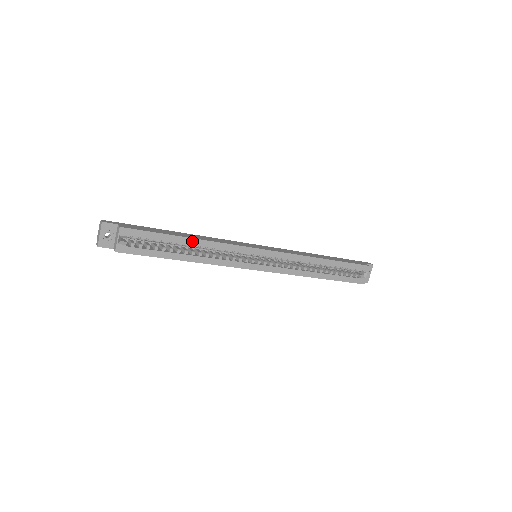
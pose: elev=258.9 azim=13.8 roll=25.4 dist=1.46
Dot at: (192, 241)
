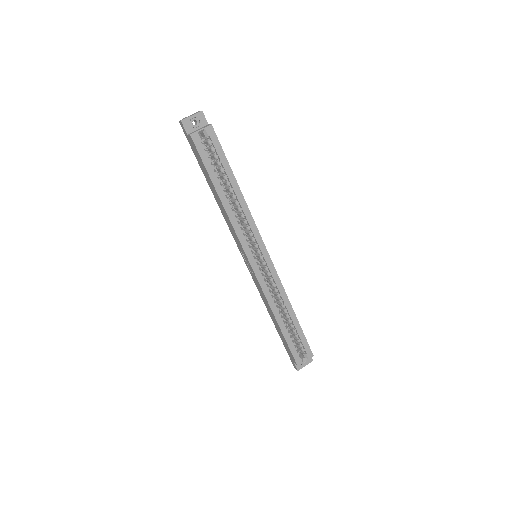
Dot at: (238, 190)
